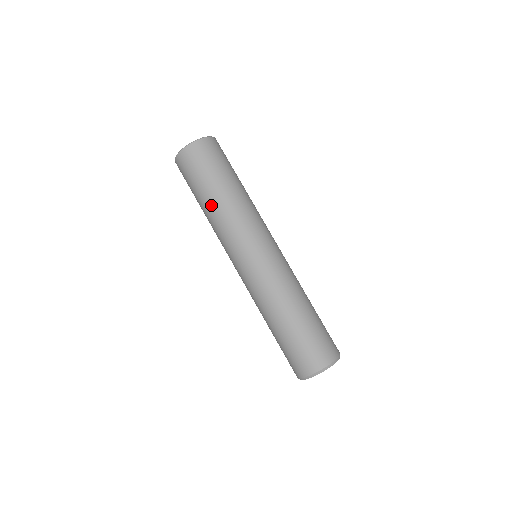
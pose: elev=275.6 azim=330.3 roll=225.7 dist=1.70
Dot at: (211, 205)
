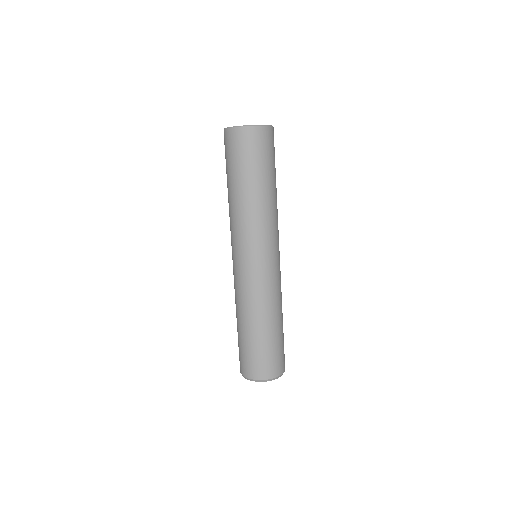
Dot at: (239, 195)
